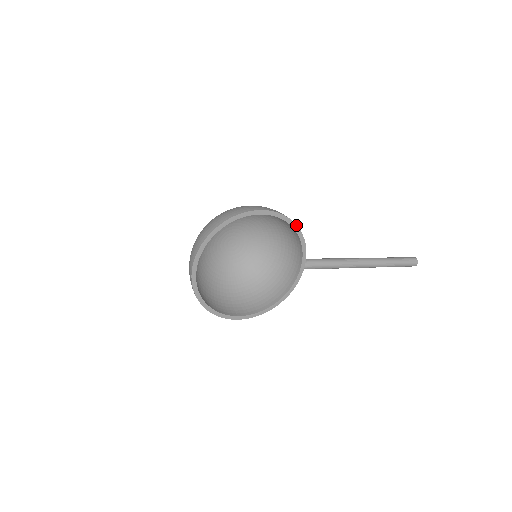
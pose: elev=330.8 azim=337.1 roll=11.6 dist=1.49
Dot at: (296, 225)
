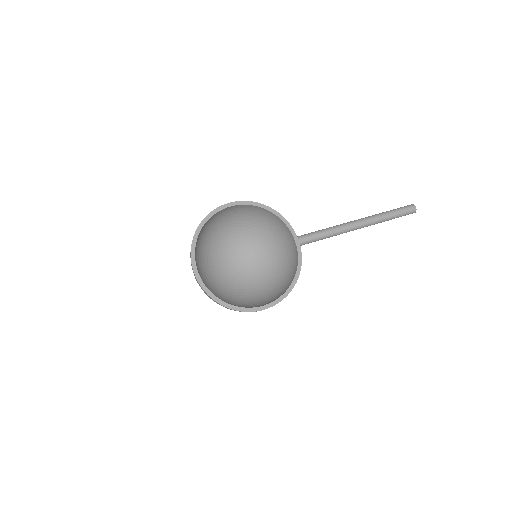
Dot at: (267, 206)
